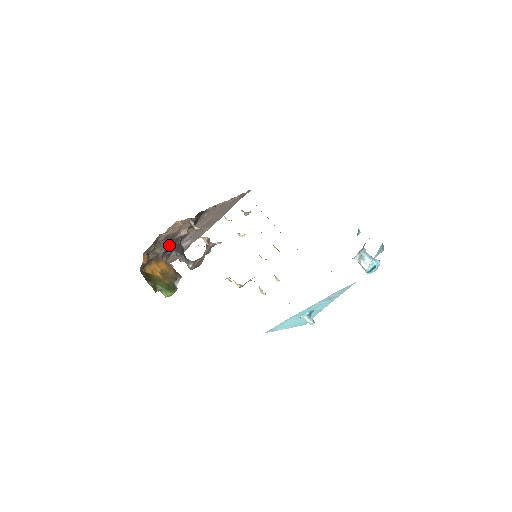
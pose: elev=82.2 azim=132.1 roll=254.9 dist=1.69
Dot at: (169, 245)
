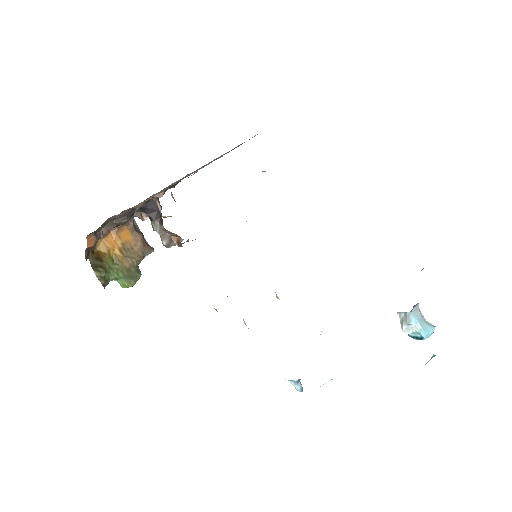
Dot at: (137, 207)
